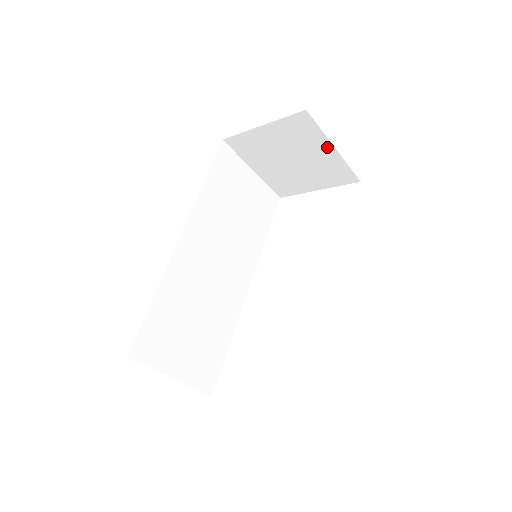
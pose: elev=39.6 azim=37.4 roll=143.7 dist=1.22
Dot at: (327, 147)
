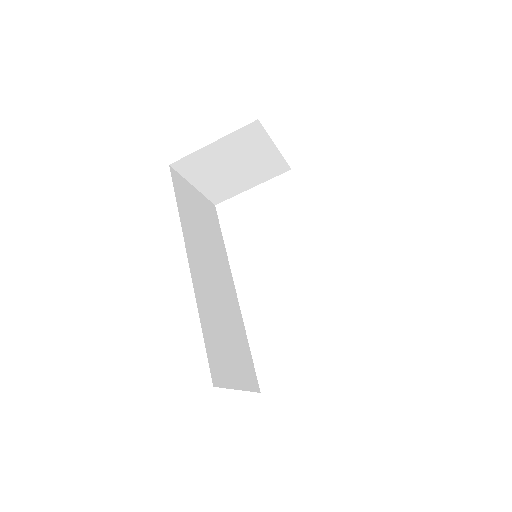
Dot at: (269, 147)
